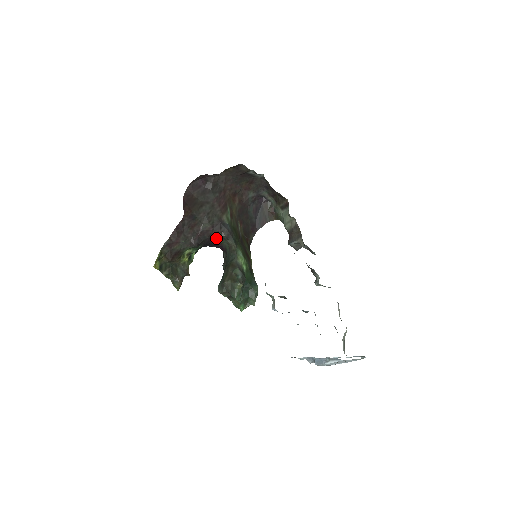
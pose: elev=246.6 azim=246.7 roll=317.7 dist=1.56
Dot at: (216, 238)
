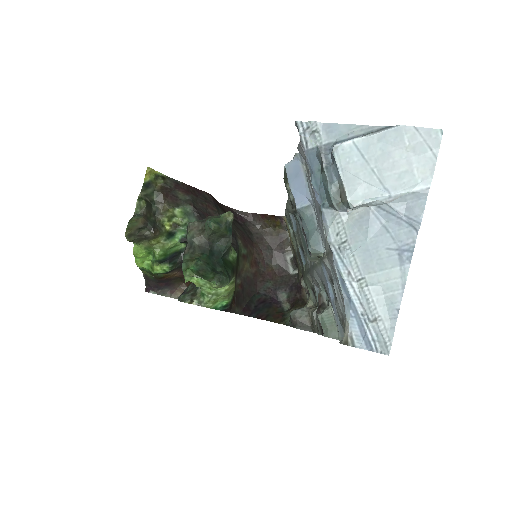
Dot at: occluded
